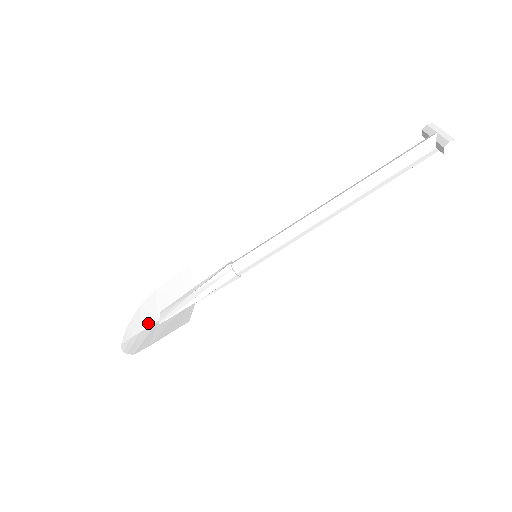
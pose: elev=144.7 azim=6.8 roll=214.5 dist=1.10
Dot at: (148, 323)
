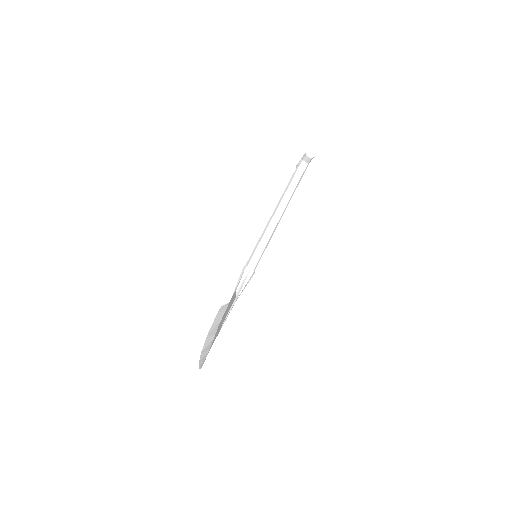
Dot at: occluded
